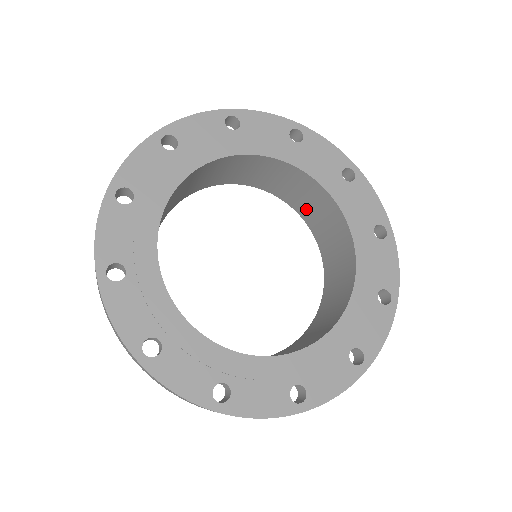
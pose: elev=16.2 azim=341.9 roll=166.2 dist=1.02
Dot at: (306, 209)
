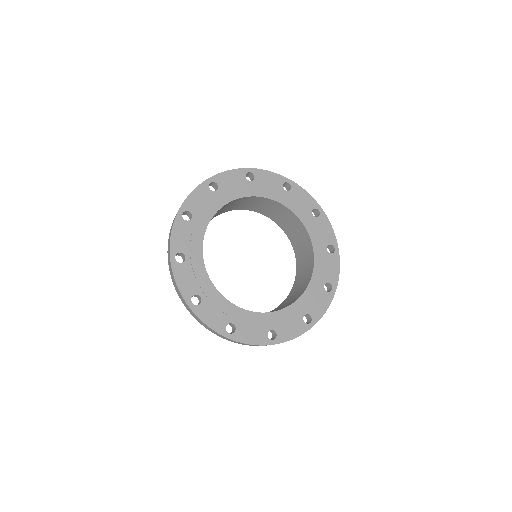
Dot at: (300, 255)
